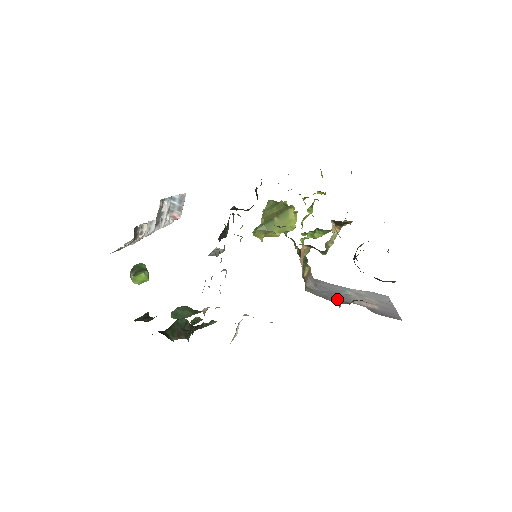
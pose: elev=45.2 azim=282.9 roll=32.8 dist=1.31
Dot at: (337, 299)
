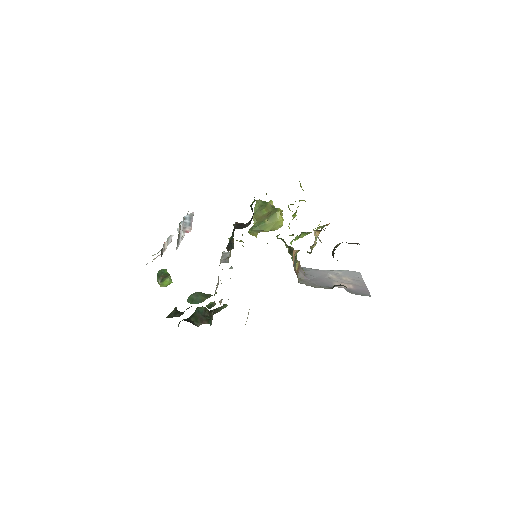
Dot at: (322, 285)
